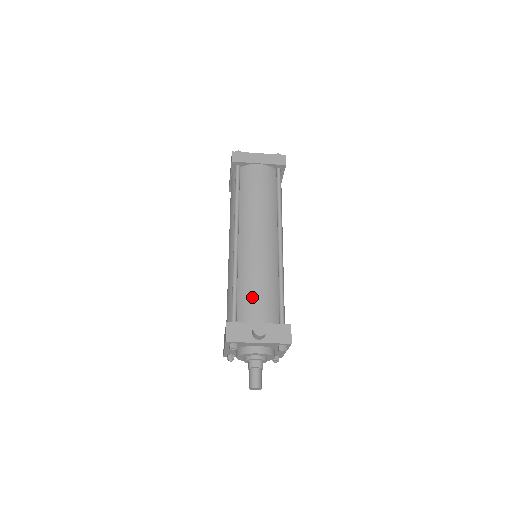
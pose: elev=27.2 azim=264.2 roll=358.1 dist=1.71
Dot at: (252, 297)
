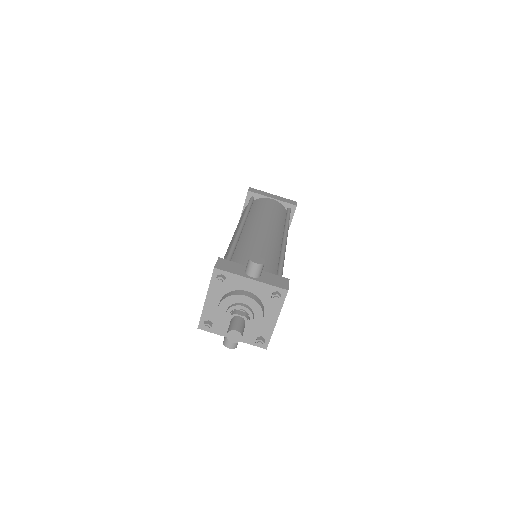
Dot at: (250, 254)
